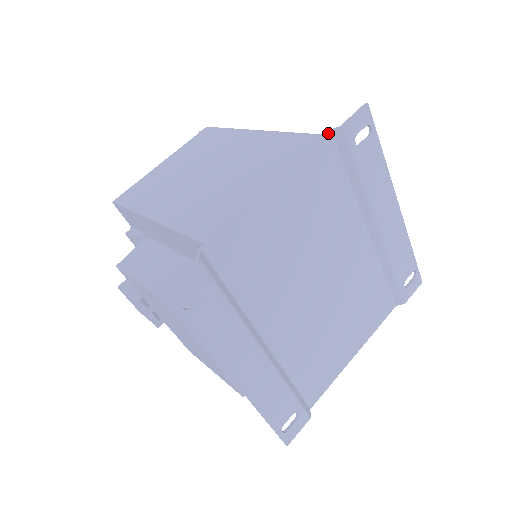
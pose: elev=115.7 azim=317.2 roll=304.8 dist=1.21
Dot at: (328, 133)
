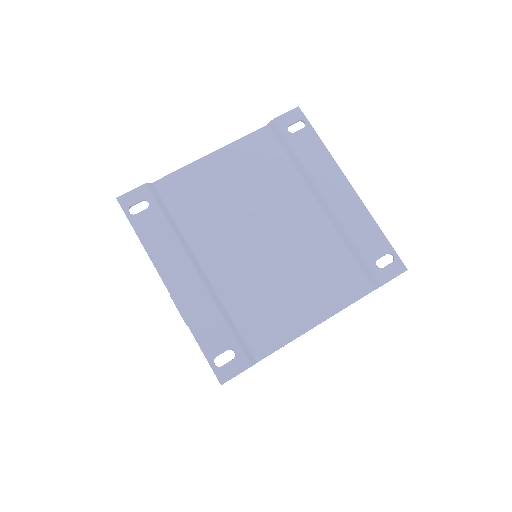
Dot at: (265, 126)
